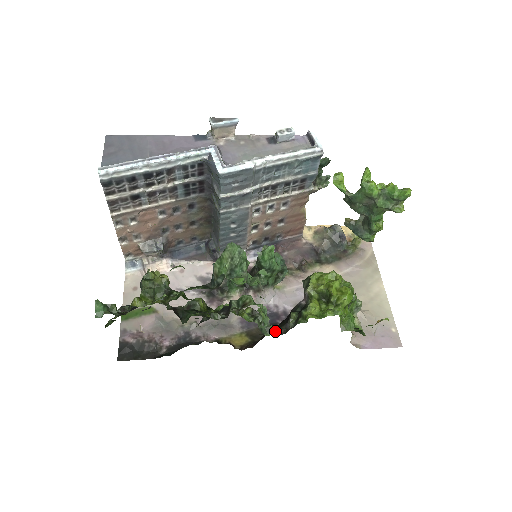
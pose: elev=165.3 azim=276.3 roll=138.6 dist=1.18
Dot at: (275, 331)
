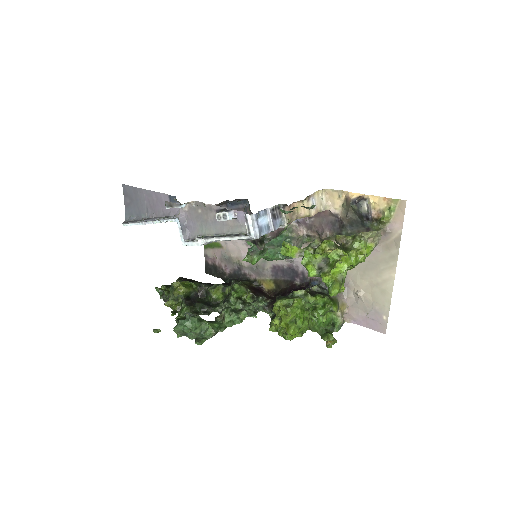
Dot at: (267, 312)
